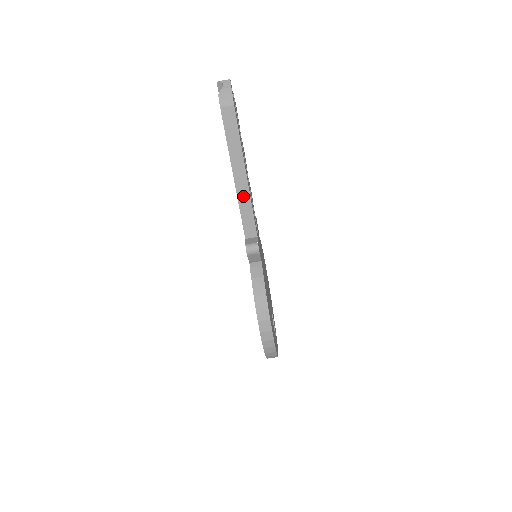
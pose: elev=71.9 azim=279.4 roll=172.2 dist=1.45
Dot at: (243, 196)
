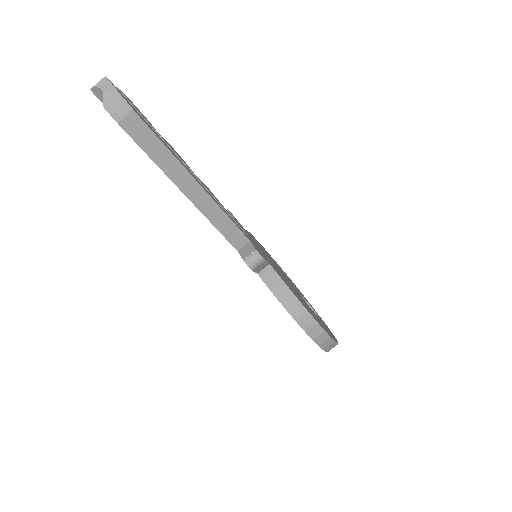
Dot at: (208, 209)
